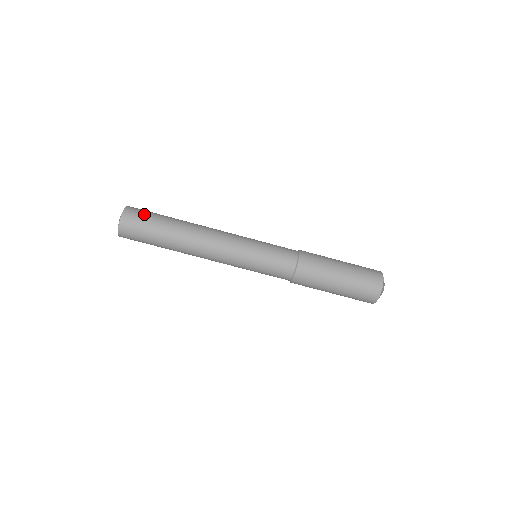
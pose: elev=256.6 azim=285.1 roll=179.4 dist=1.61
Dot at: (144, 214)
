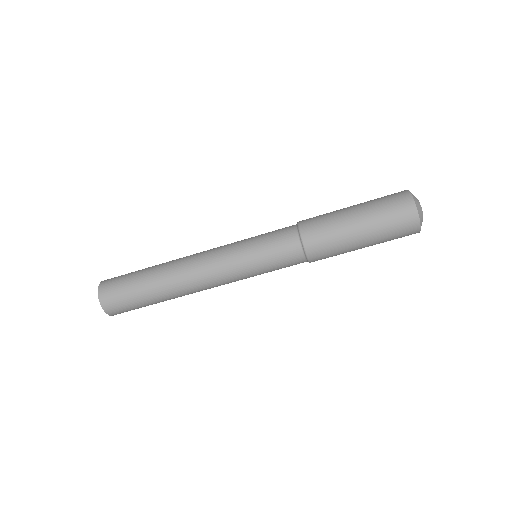
Dot at: (119, 287)
